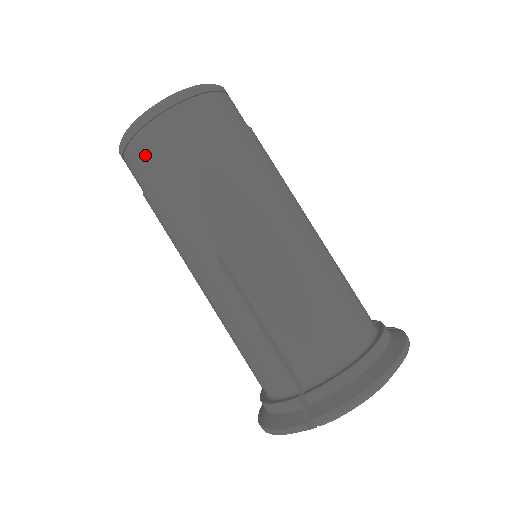
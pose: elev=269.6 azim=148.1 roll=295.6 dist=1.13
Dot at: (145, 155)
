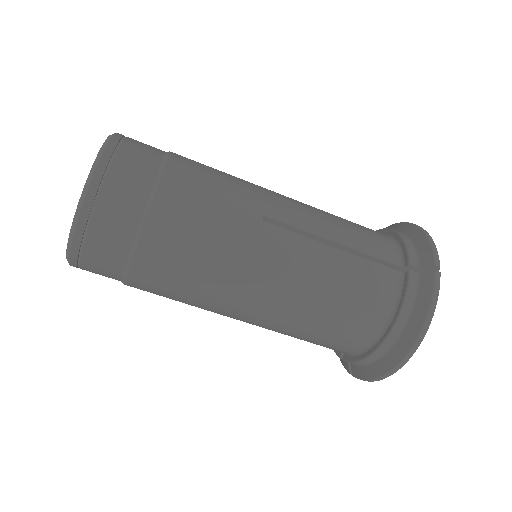
Dot at: occluded
